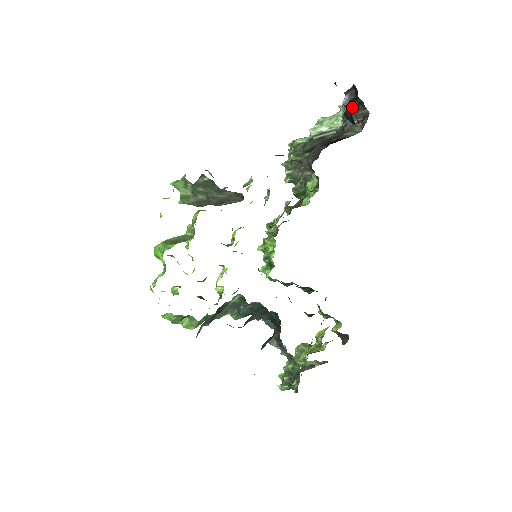
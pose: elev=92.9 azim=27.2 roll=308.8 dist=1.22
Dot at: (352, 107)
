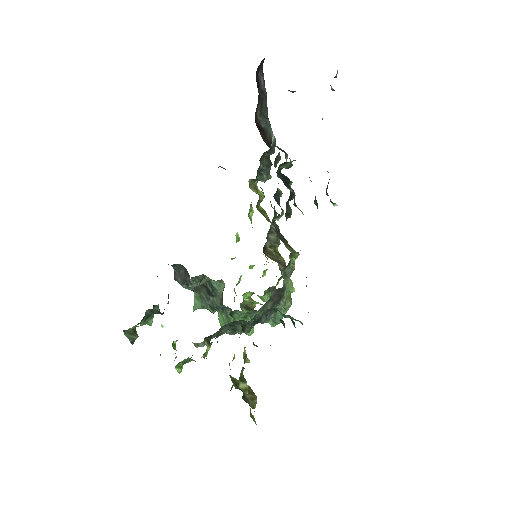
Dot at: occluded
